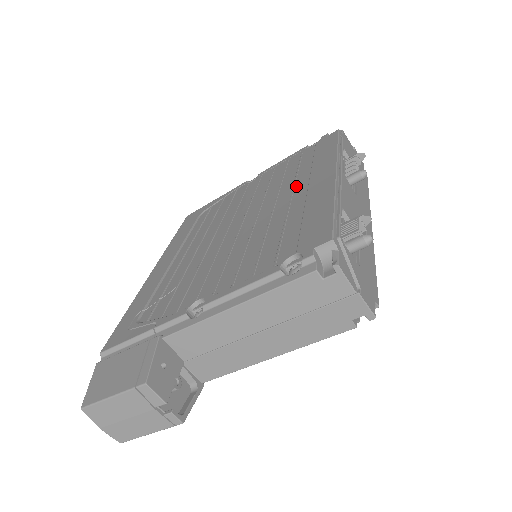
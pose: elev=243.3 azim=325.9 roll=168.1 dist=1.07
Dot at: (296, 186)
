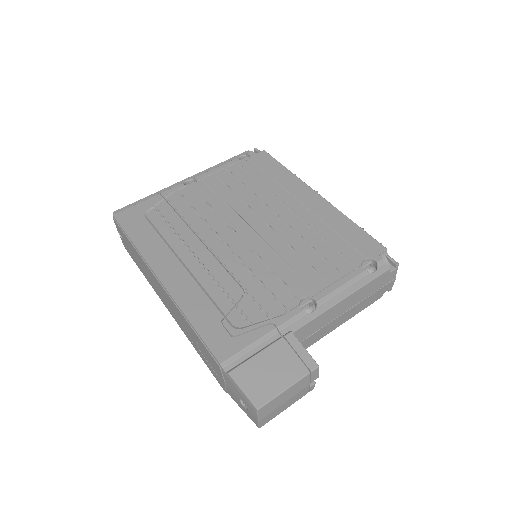
Dot at: (284, 201)
